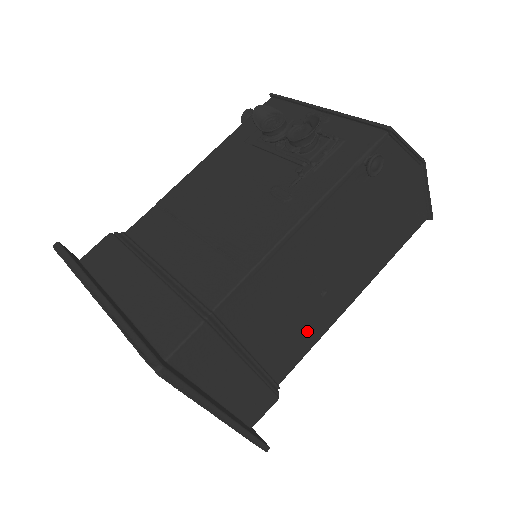
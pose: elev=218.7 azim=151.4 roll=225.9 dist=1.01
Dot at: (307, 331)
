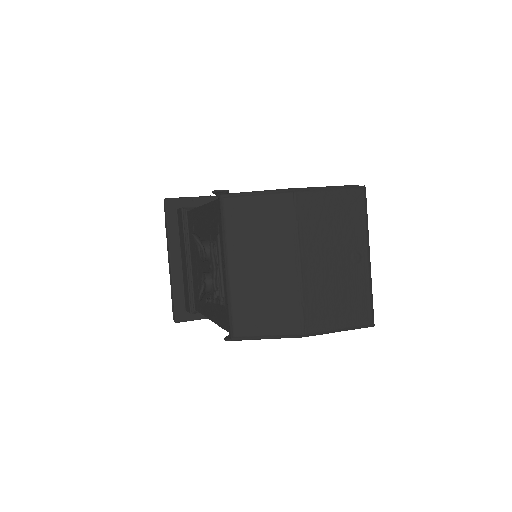
Dot at: occluded
